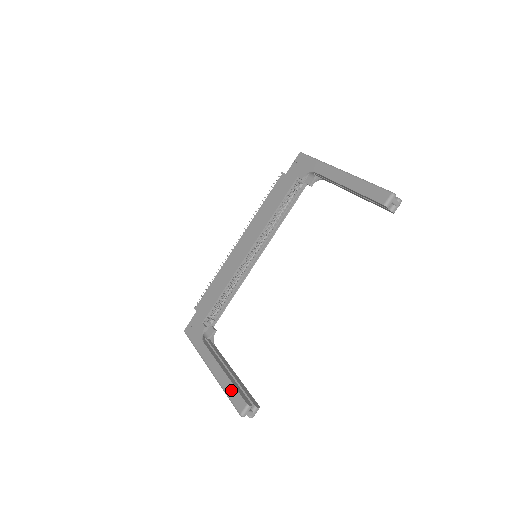
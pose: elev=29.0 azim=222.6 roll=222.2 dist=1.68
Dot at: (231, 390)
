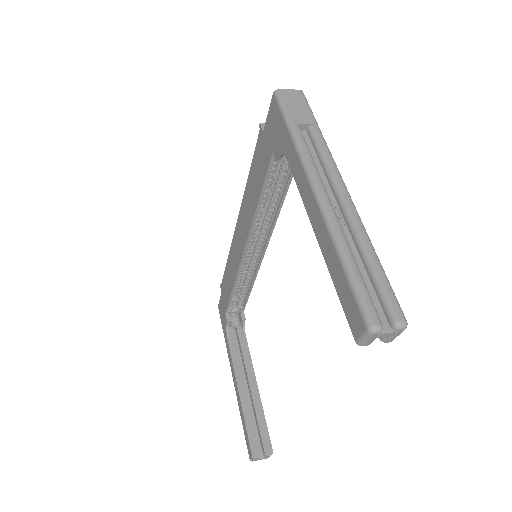
Dot at: (243, 424)
